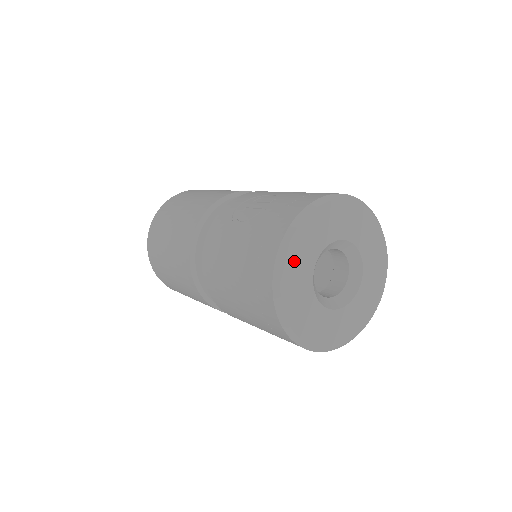
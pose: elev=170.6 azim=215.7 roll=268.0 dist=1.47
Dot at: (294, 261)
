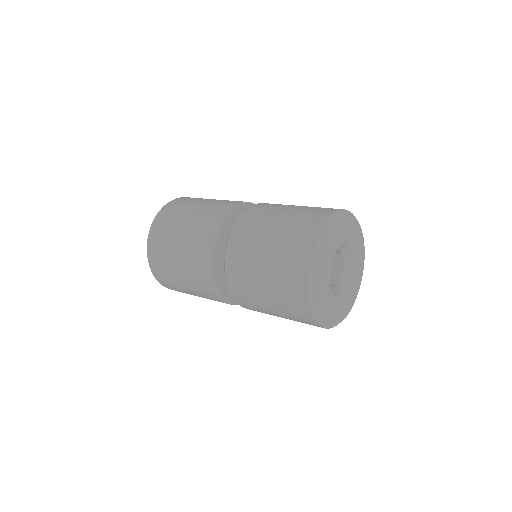
Dot at: (326, 245)
